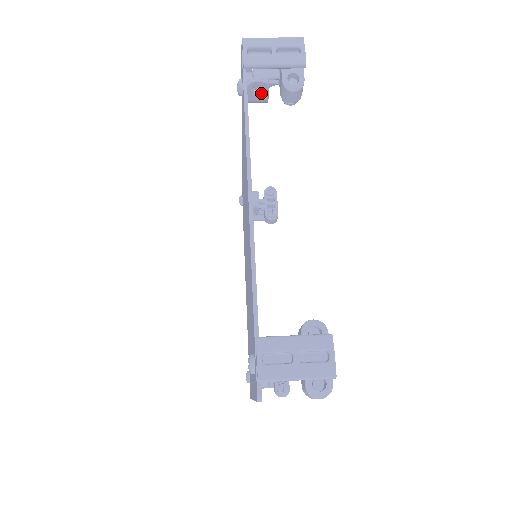
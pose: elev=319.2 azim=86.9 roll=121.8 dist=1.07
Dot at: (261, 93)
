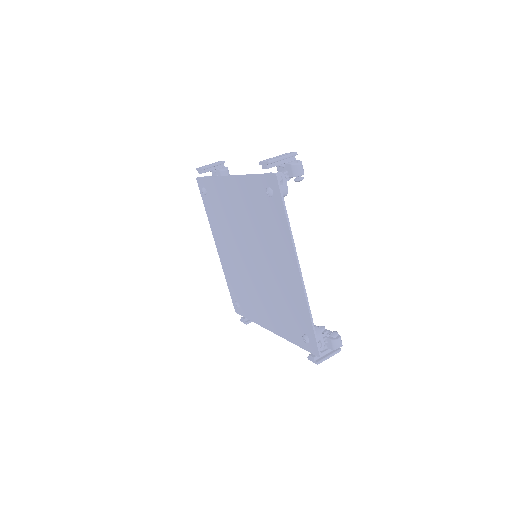
Dot at: occluded
